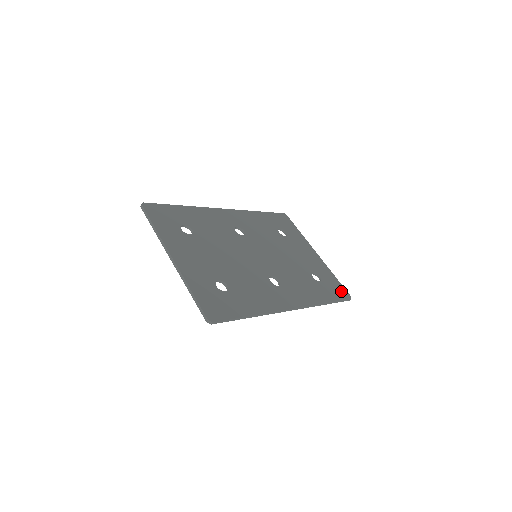
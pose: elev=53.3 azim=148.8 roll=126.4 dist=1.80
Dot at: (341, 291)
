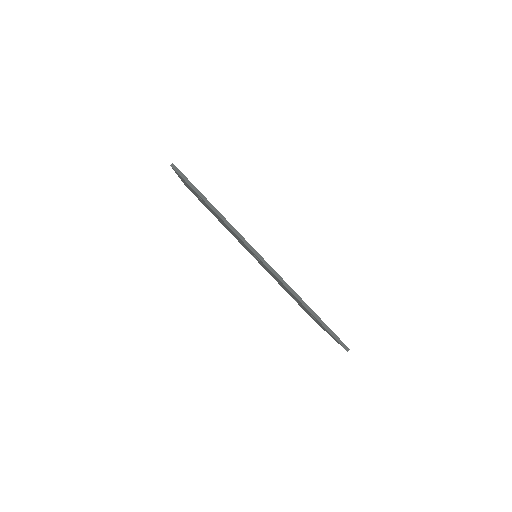
Dot at: occluded
